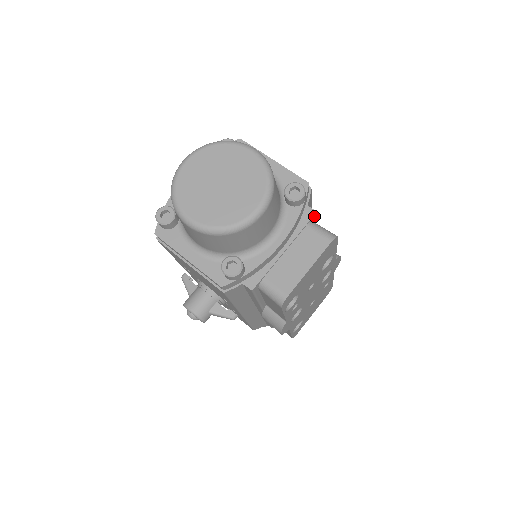
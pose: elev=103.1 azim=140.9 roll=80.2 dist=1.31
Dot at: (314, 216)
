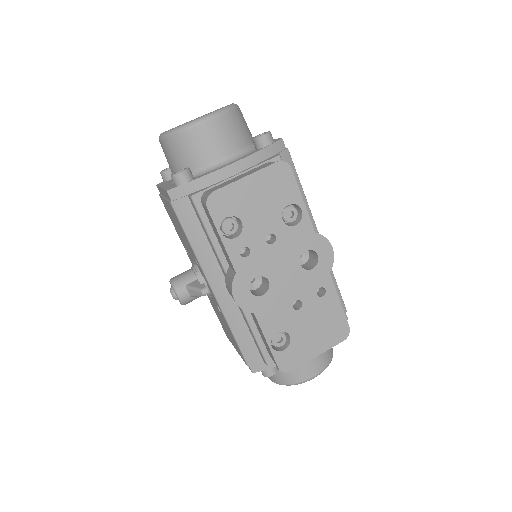
Dot at: (278, 159)
